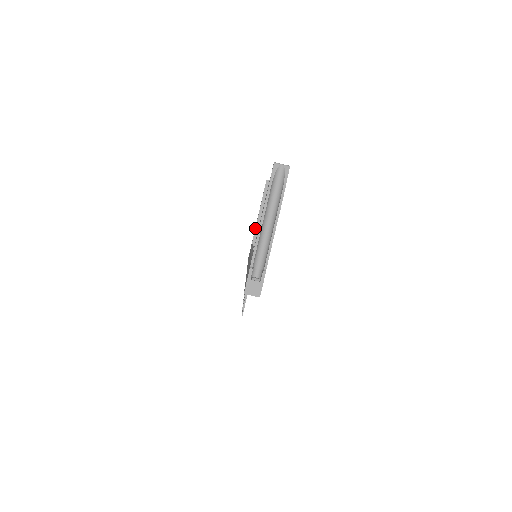
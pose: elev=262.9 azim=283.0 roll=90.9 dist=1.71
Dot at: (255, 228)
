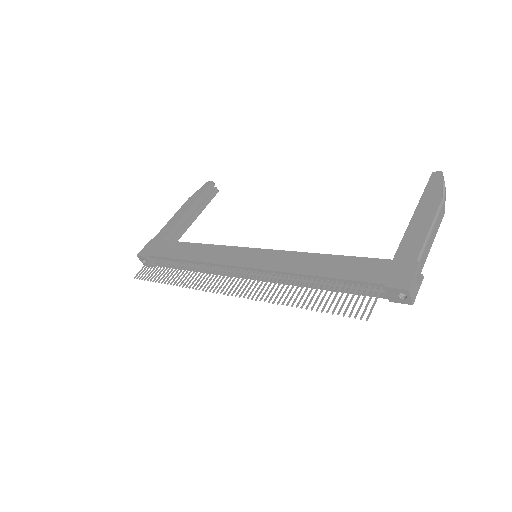
Dot at: (176, 223)
